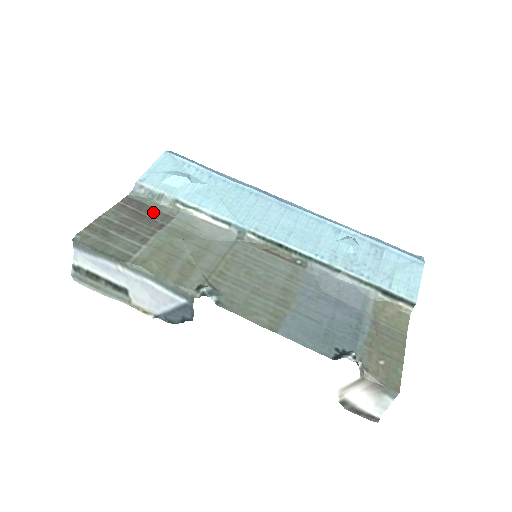
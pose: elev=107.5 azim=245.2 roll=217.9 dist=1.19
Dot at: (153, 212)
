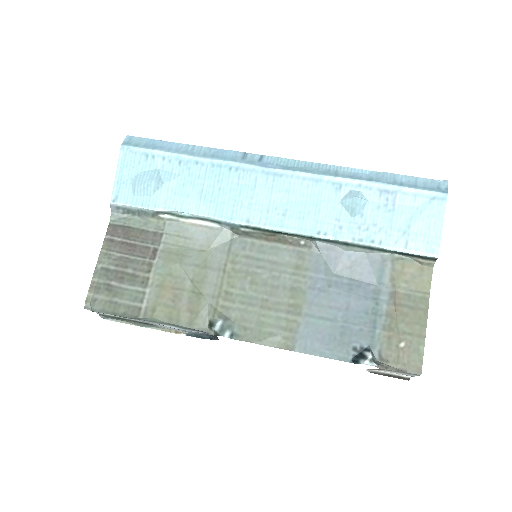
Dot at: (141, 235)
